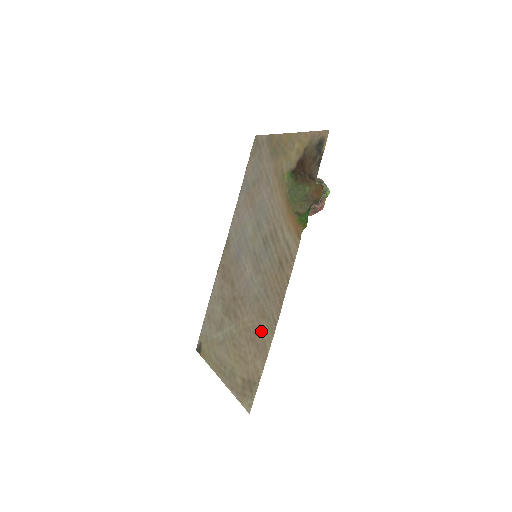
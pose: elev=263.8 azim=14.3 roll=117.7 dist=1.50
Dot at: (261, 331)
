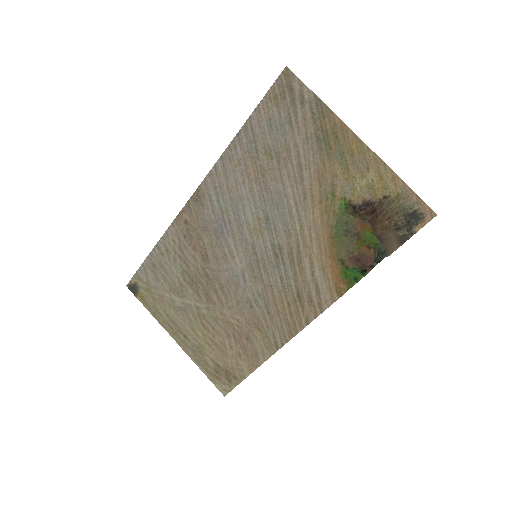
Dot at: (253, 340)
